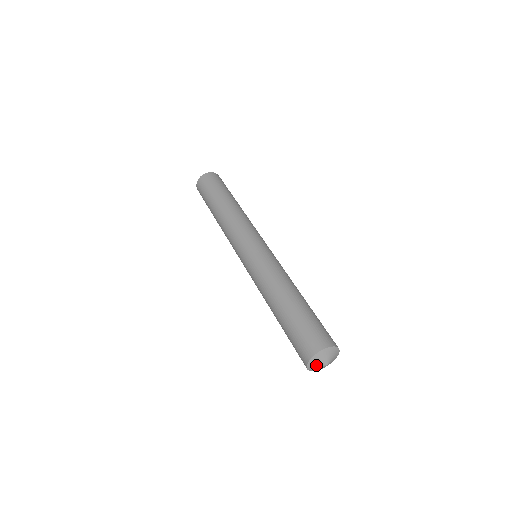
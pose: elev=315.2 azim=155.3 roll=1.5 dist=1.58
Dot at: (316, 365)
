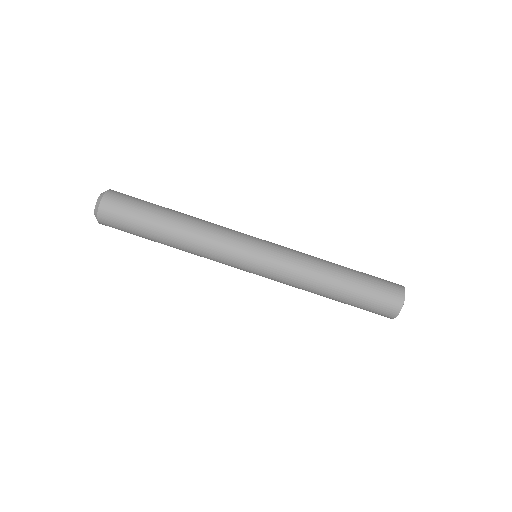
Dot at: occluded
